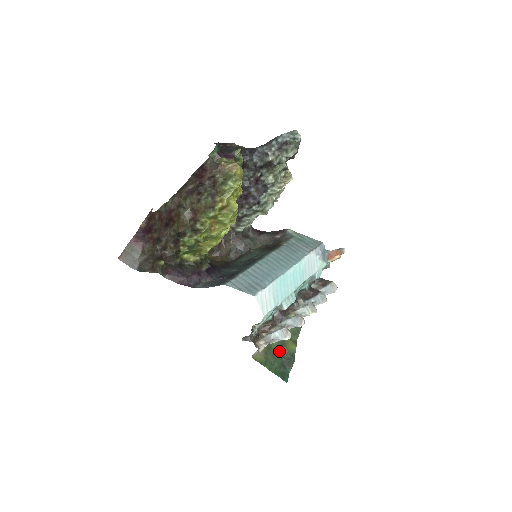
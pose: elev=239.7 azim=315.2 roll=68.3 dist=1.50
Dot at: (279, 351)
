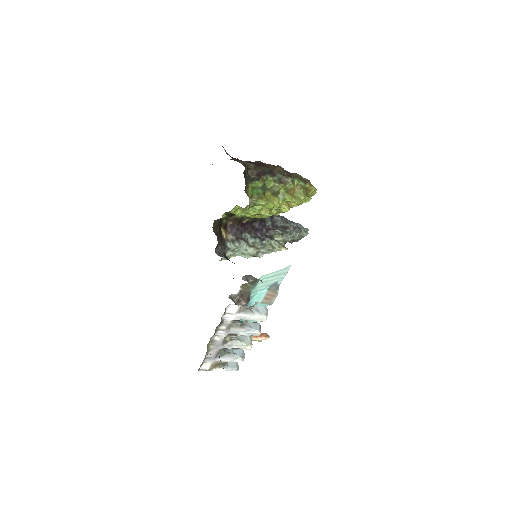
Dot at: occluded
